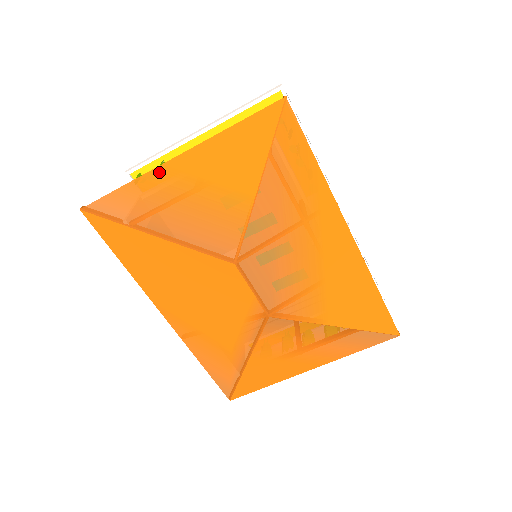
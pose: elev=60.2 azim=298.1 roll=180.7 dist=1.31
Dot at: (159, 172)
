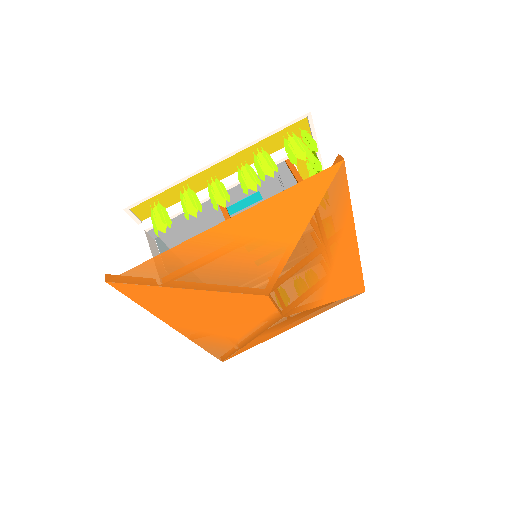
Dot at: (202, 237)
